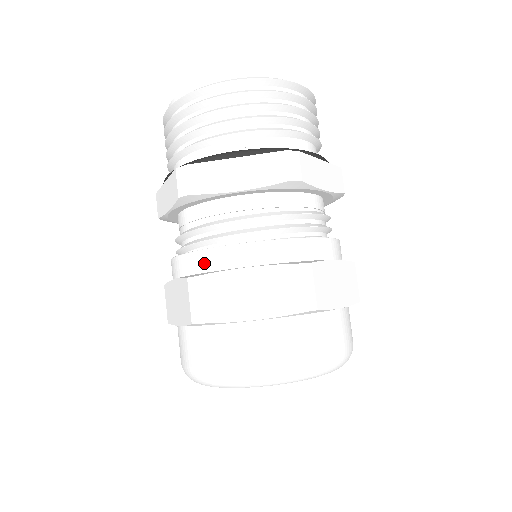
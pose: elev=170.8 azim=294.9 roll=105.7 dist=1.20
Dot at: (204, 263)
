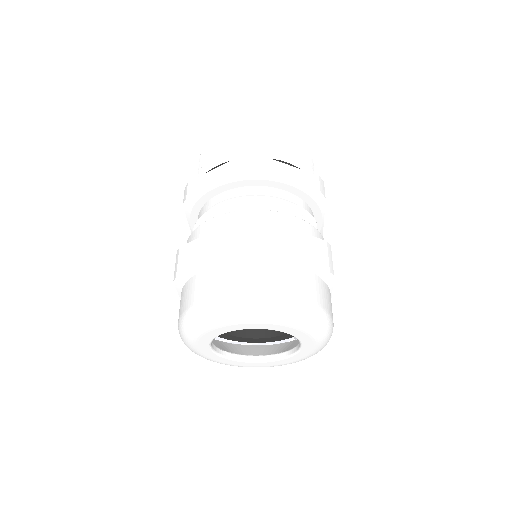
Dot at: (190, 241)
